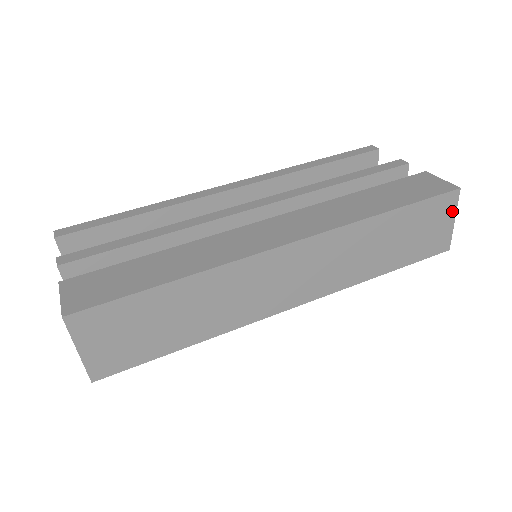
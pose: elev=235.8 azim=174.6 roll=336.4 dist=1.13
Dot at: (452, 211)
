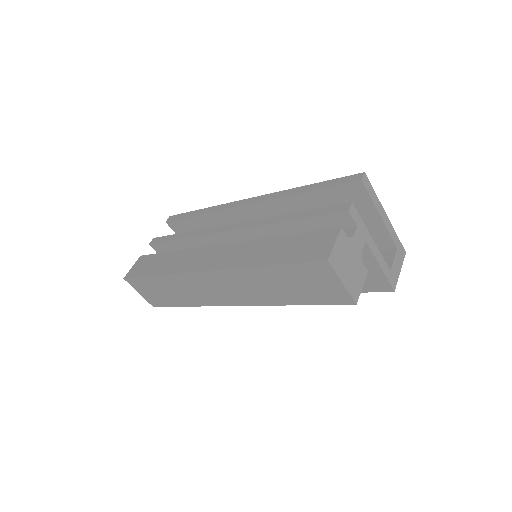
Dot at: (333, 276)
